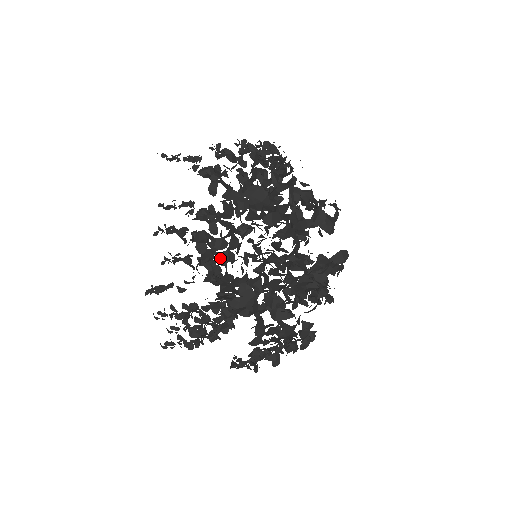
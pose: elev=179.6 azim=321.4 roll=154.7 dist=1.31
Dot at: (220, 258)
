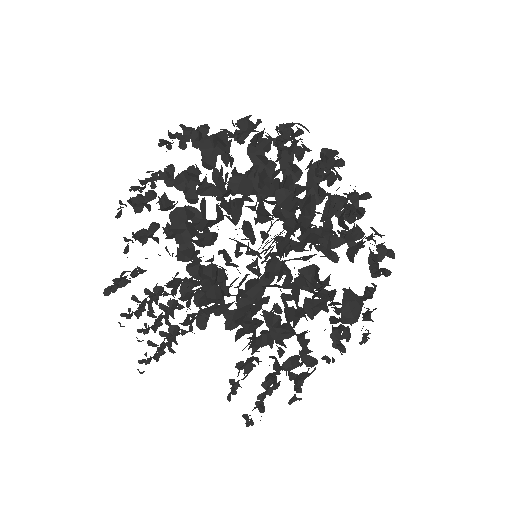
Dot at: (201, 240)
